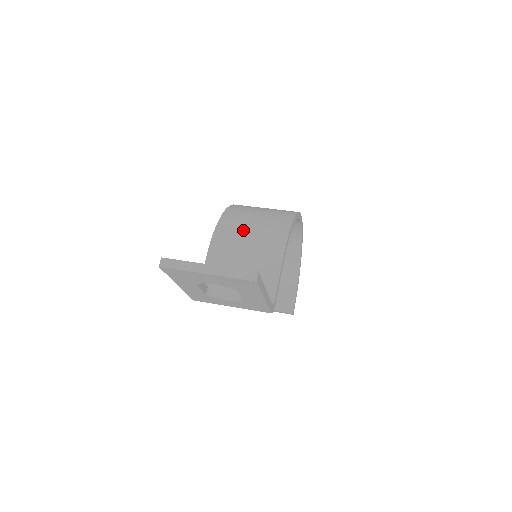
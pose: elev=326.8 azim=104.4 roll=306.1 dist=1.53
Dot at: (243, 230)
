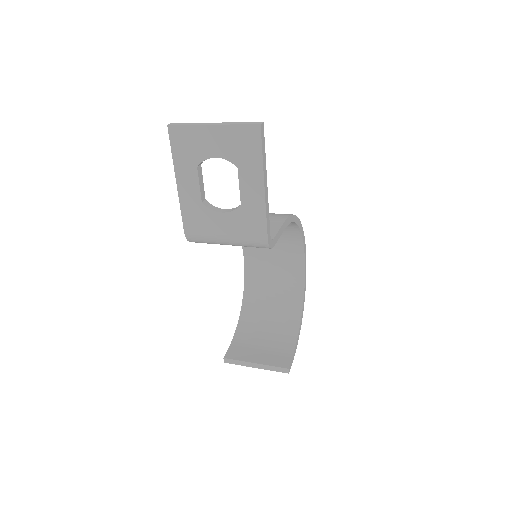
Dot at: occluded
